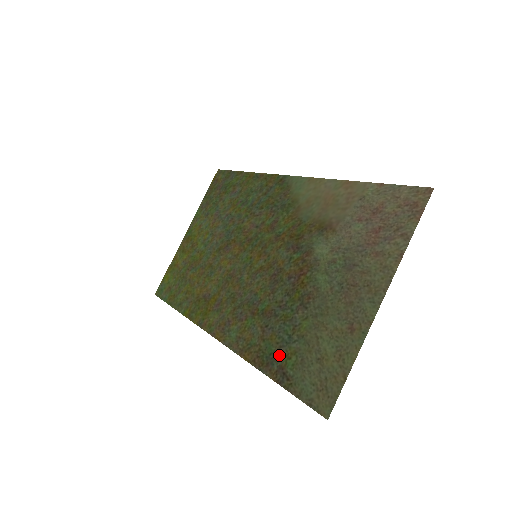
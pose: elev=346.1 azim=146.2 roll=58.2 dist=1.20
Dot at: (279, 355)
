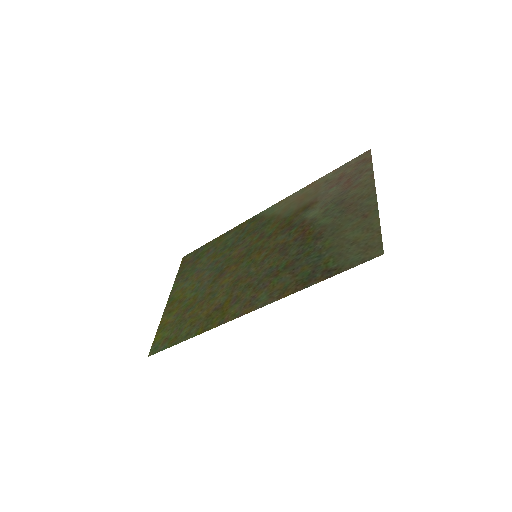
Dot at: (317, 268)
